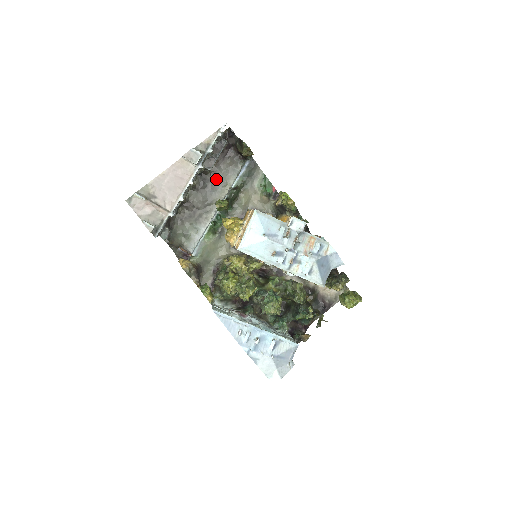
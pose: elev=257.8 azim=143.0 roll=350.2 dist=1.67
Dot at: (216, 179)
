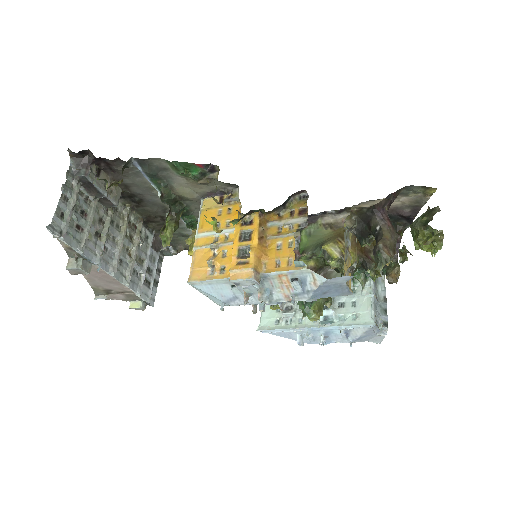
Dot at: (137, 190)
